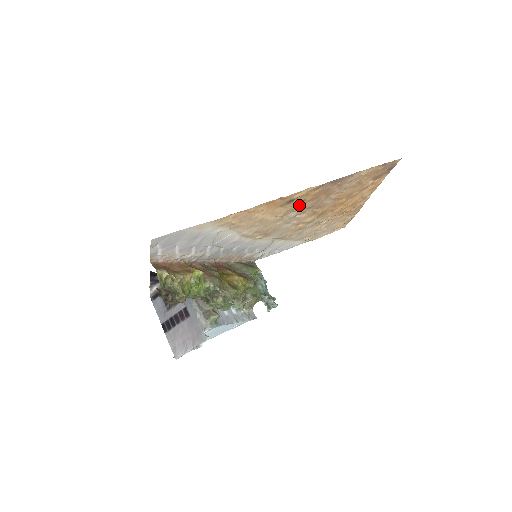
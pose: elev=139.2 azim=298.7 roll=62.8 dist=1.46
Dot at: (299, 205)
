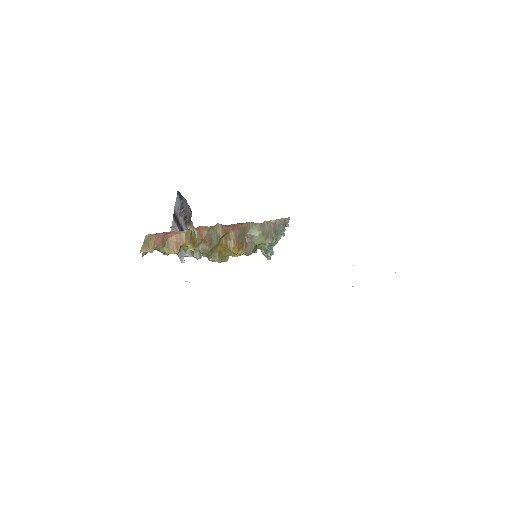
Dot at: occluded
